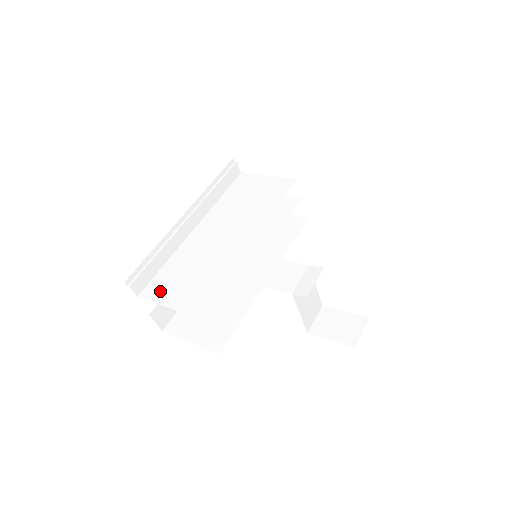
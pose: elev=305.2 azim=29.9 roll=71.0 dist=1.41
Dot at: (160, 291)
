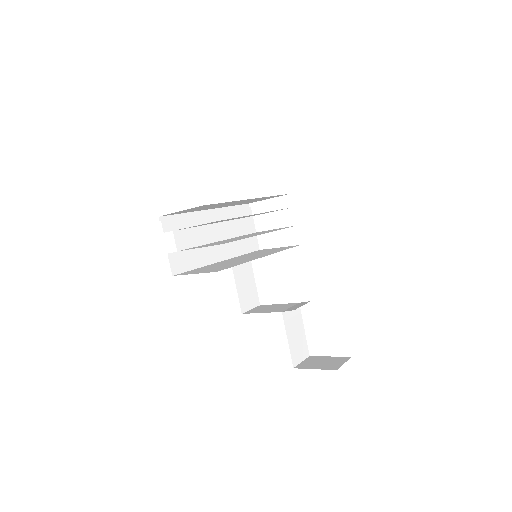
Dot at: occluded
